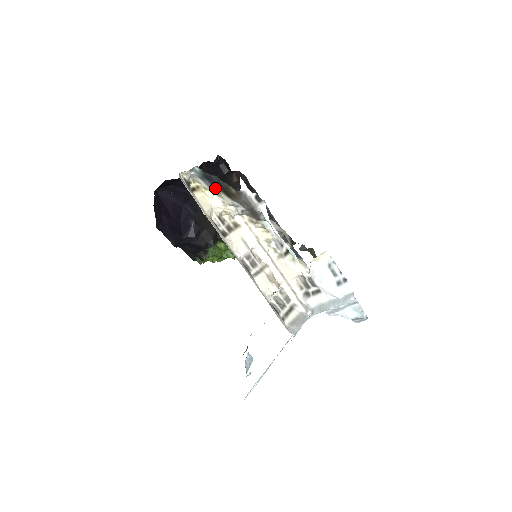
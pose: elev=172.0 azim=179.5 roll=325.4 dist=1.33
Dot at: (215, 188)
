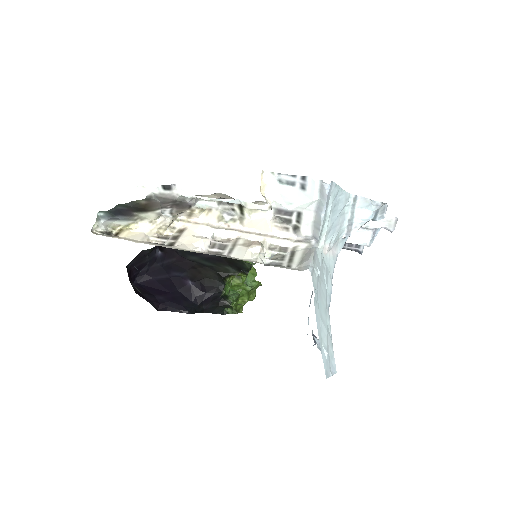
Dot at: (130, 216)
